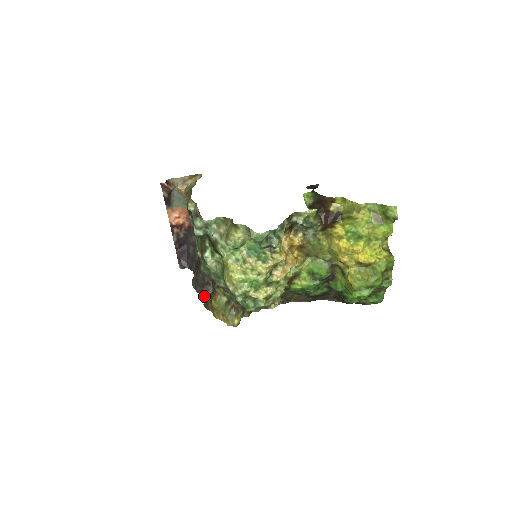
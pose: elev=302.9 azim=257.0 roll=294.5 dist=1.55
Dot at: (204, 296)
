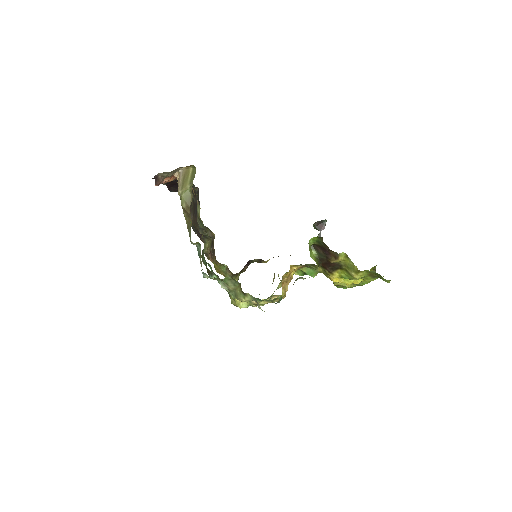
Dot at: (203, 241)
